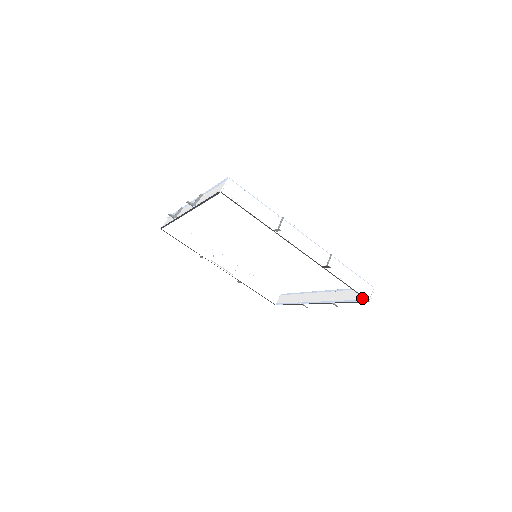
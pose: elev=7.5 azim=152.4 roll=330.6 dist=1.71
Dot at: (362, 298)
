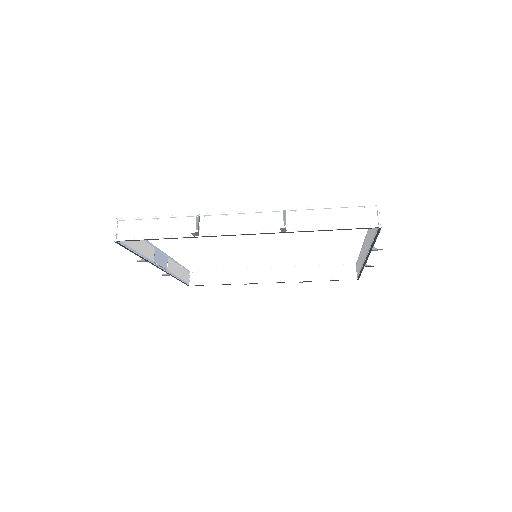
Dot at: (347, 276)
